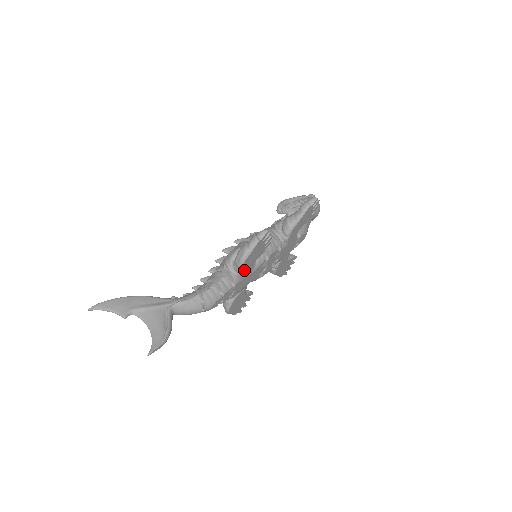
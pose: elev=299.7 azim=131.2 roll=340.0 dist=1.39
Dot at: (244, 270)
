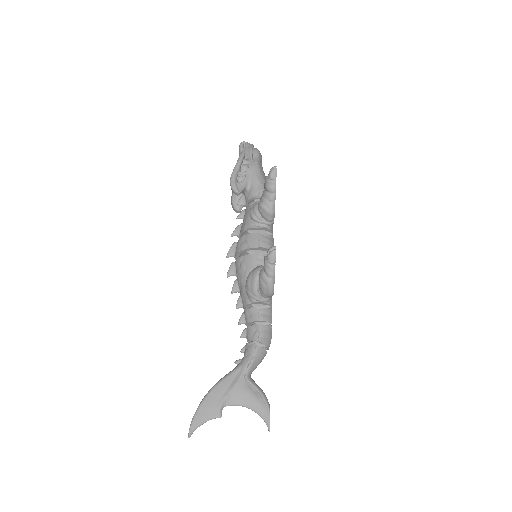
Dot at: occluded
